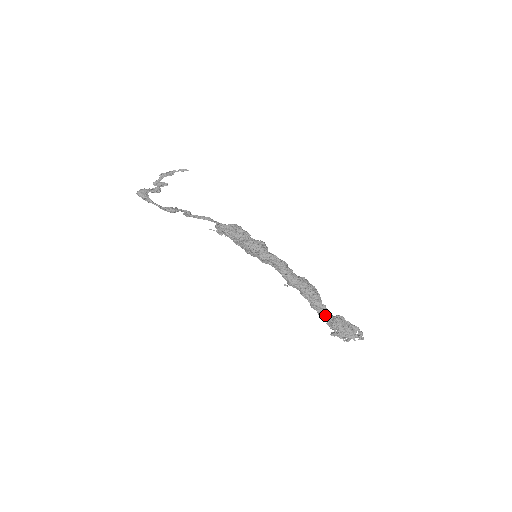
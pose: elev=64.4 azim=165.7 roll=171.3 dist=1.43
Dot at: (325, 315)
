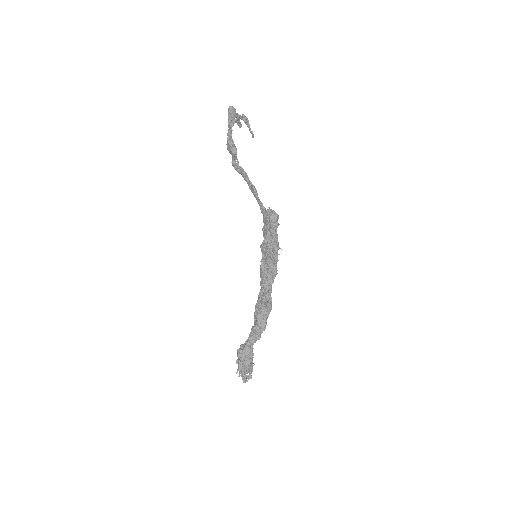
Dot at: (252, 344)
